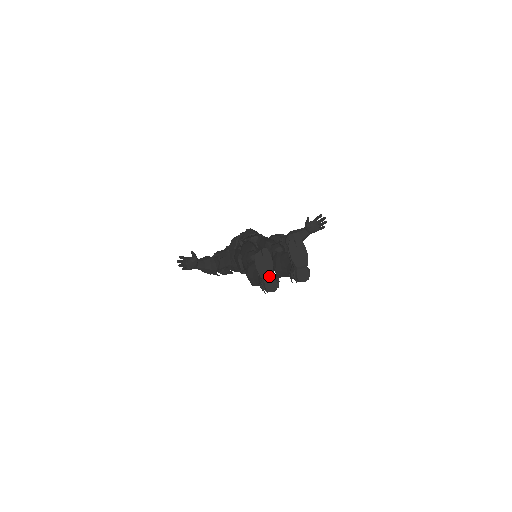
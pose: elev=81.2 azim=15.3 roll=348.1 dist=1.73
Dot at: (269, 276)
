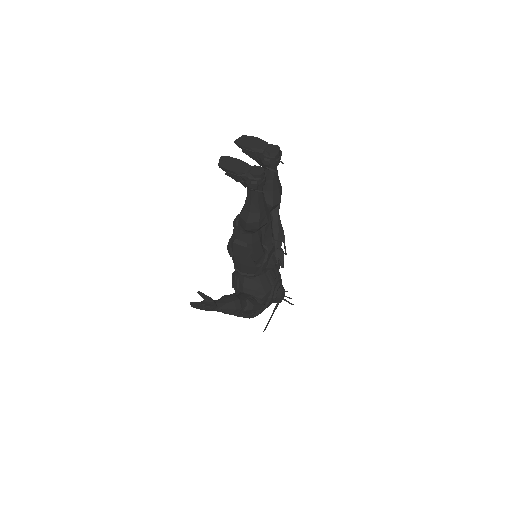
Dot at: (247, 167)
